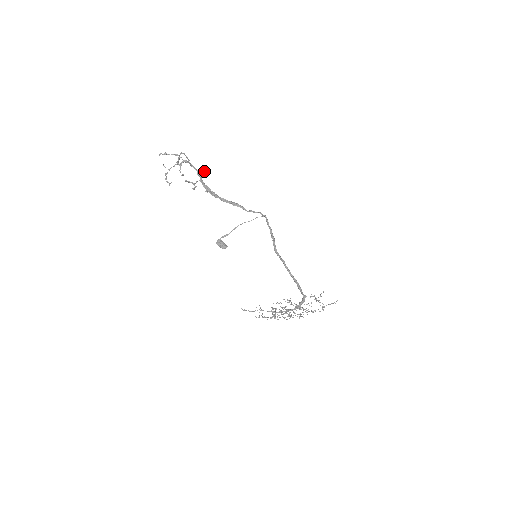
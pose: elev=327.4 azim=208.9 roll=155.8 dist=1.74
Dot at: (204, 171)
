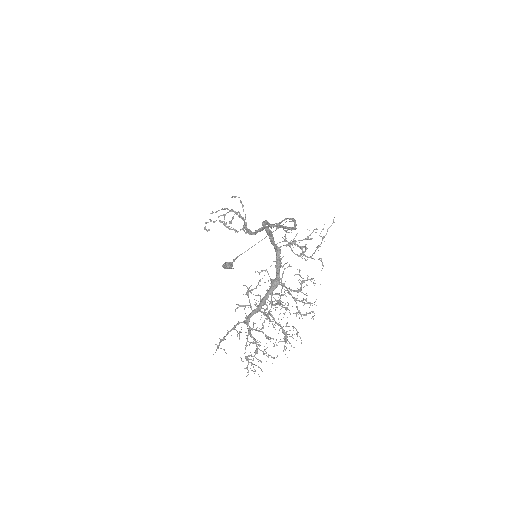
Dot at: (243, 209)
